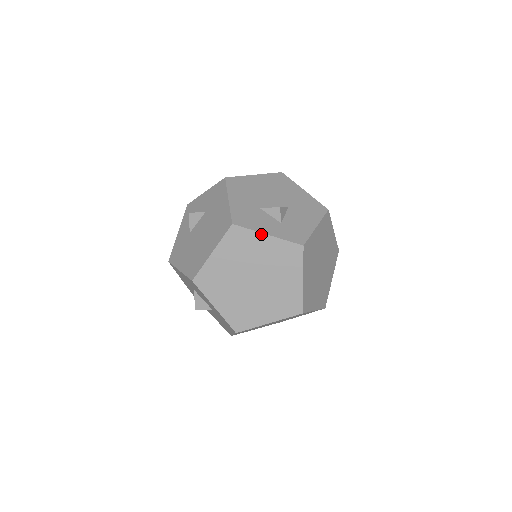
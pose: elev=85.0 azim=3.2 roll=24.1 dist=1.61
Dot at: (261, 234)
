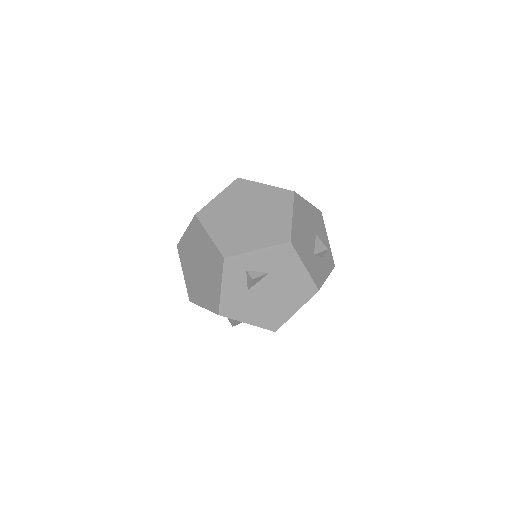
Dot at: occluded
